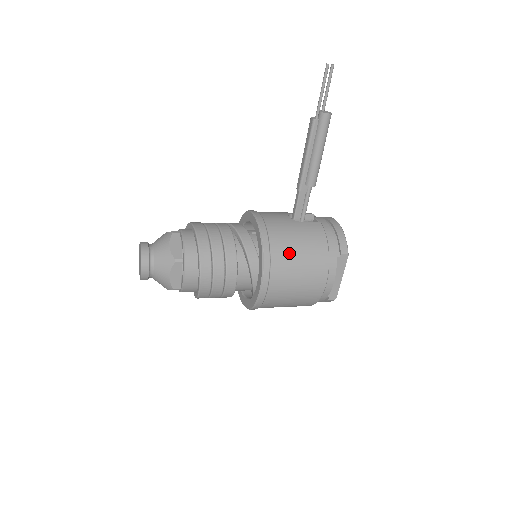
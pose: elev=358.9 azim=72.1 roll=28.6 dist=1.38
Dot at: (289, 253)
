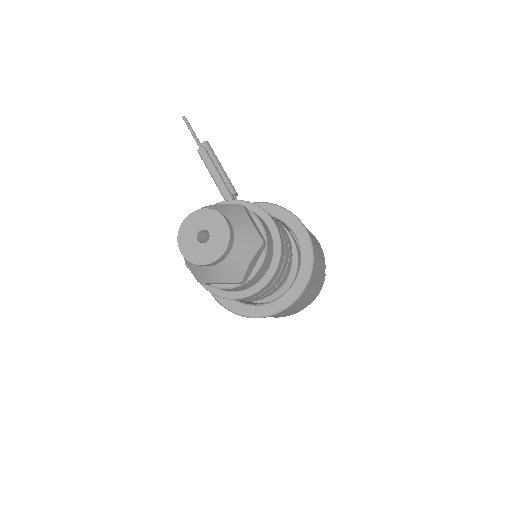
Dot at: occluded
